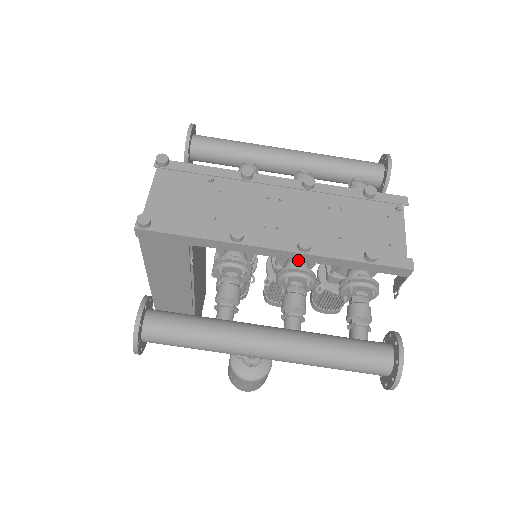
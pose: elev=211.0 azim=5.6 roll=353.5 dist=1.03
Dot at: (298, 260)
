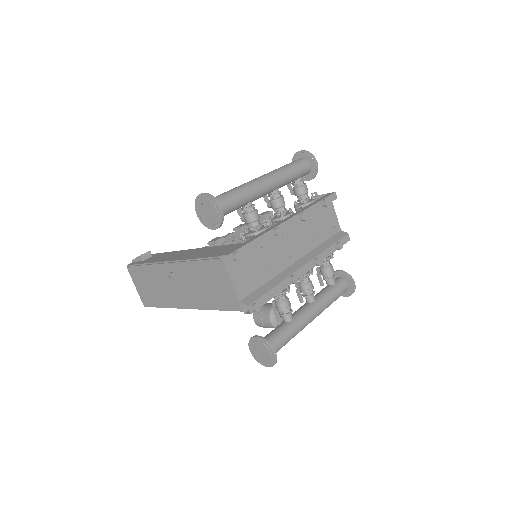
Dot at: occluded
